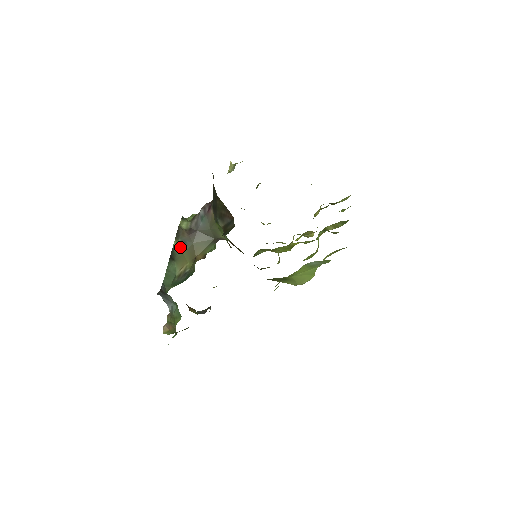
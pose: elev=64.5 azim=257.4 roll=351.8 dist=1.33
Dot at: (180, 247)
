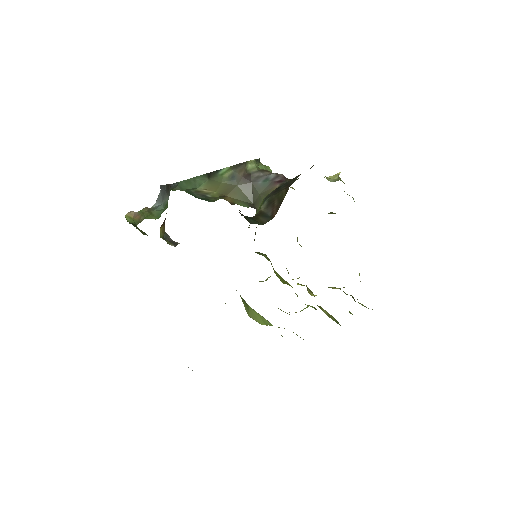
Dot at: (226, 176)
